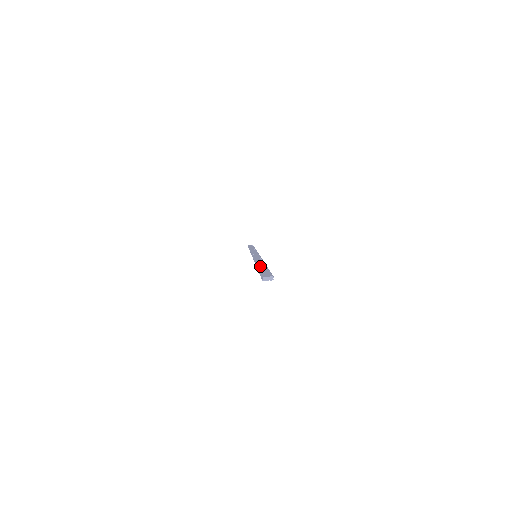
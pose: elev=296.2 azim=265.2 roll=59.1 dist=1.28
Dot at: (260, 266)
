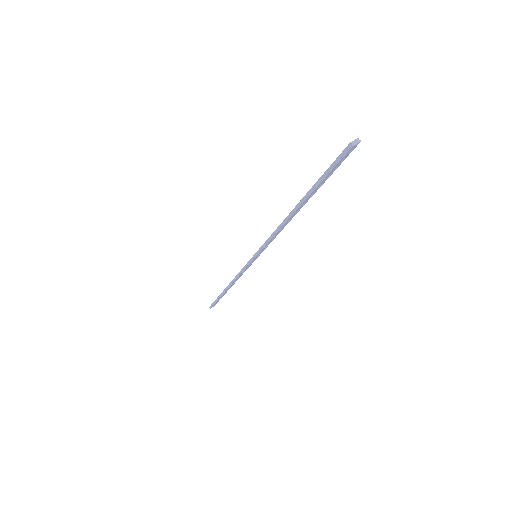
Dot at: (306, 194)
